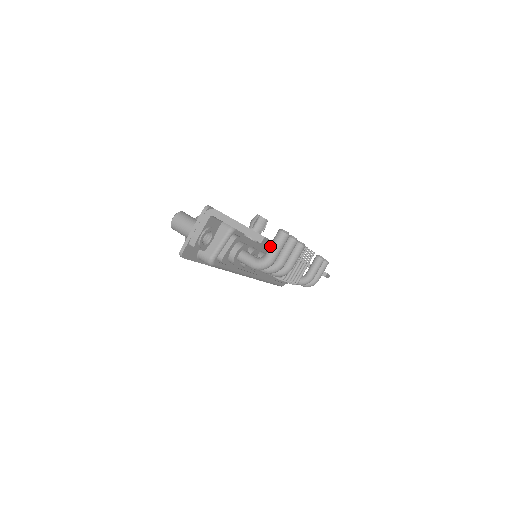
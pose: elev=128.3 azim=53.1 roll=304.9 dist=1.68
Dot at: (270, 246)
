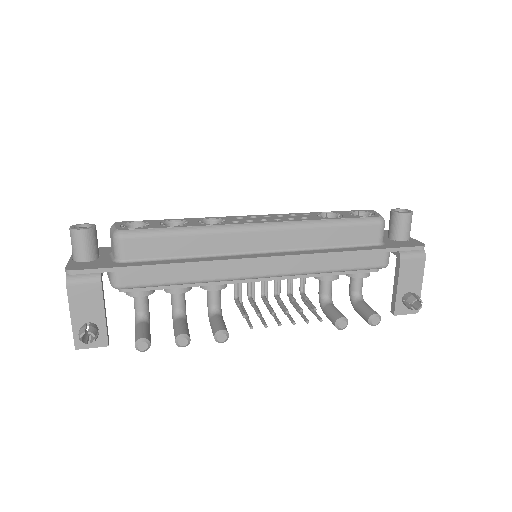
Dot at: (107, 343)
